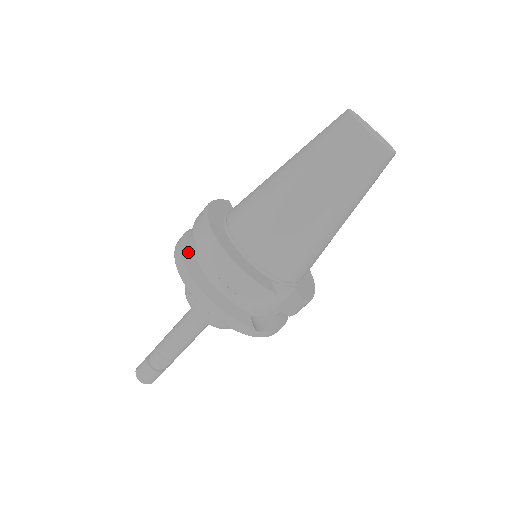
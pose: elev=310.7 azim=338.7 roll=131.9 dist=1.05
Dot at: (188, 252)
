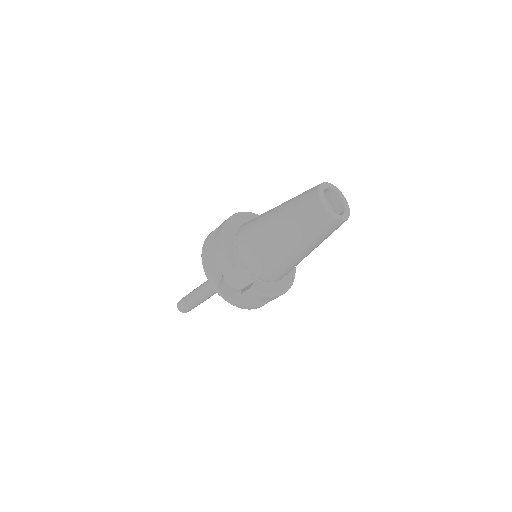
Dot at: occluded
